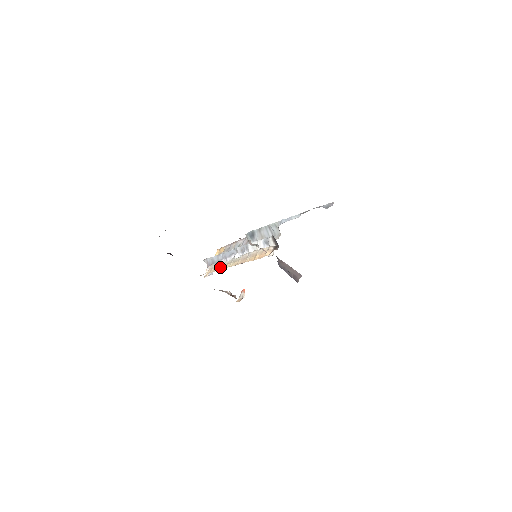
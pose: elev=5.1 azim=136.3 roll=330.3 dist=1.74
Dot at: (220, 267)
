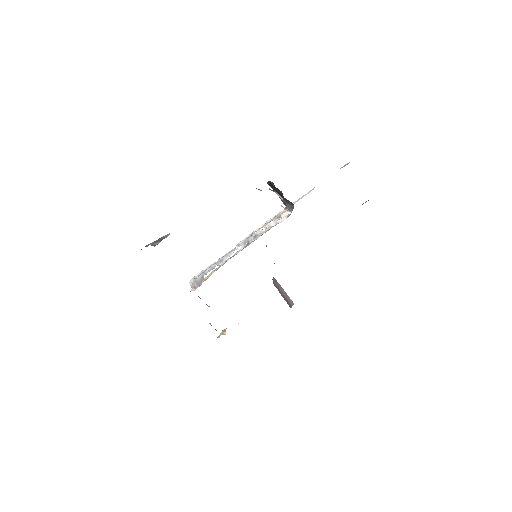
Dot at: occluded
